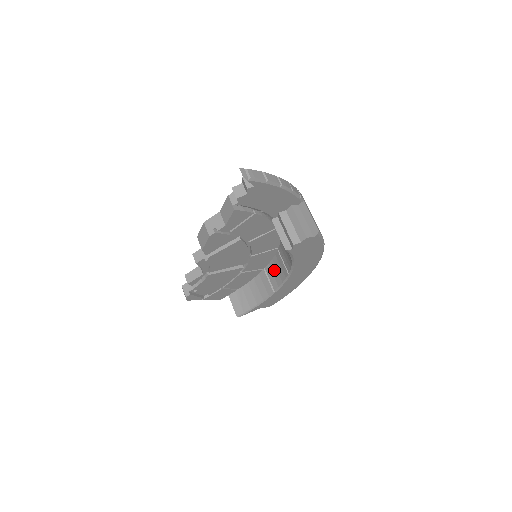
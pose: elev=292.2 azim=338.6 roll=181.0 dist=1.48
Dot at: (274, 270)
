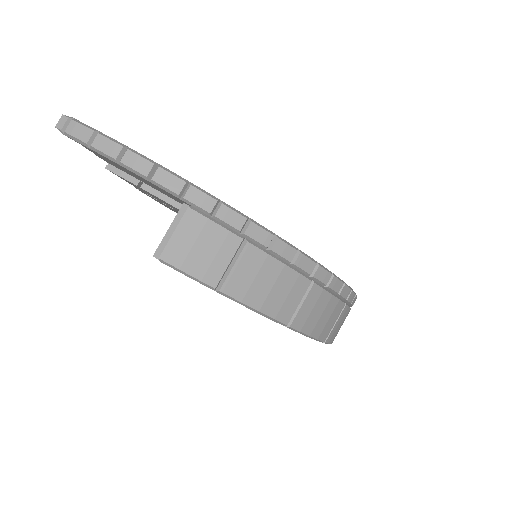
Dot at: occluded
